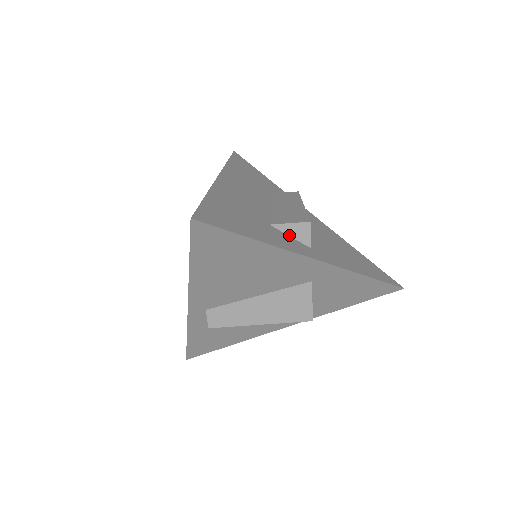
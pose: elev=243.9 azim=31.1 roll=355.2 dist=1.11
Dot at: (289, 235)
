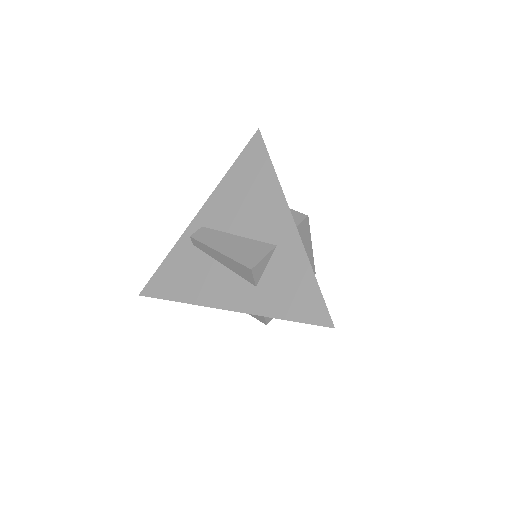
Dot at: occluded
